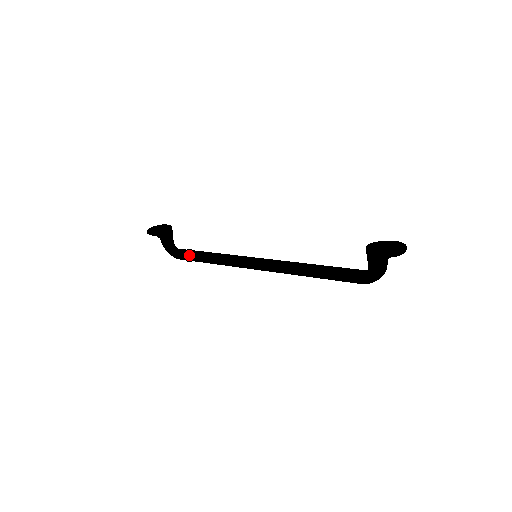
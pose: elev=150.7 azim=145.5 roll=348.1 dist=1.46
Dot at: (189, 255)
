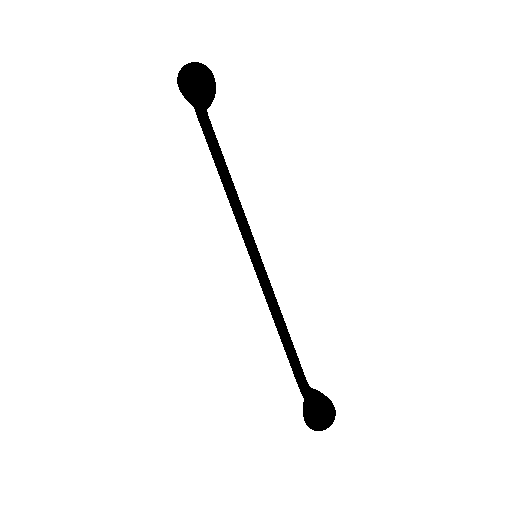
Dot at: (210, 150)
